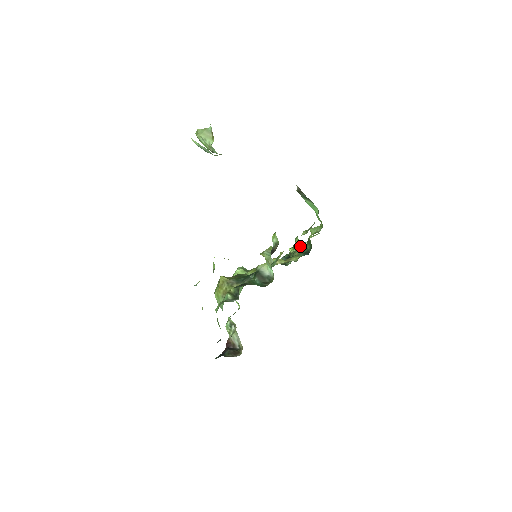
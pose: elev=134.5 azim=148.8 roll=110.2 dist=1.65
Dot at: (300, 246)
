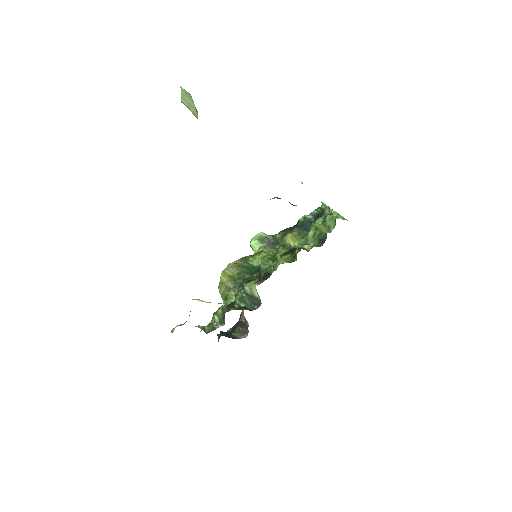
Dot at: (327, 210)
